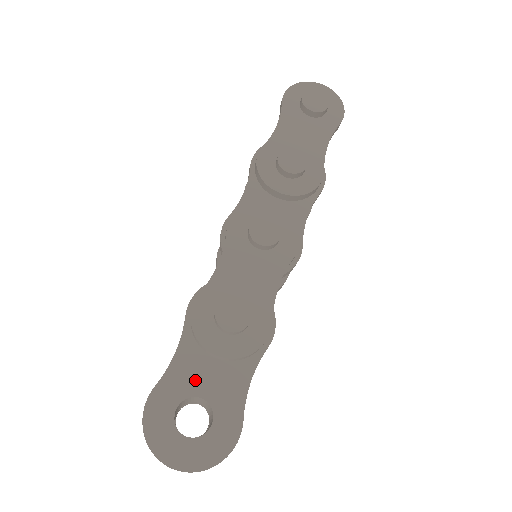
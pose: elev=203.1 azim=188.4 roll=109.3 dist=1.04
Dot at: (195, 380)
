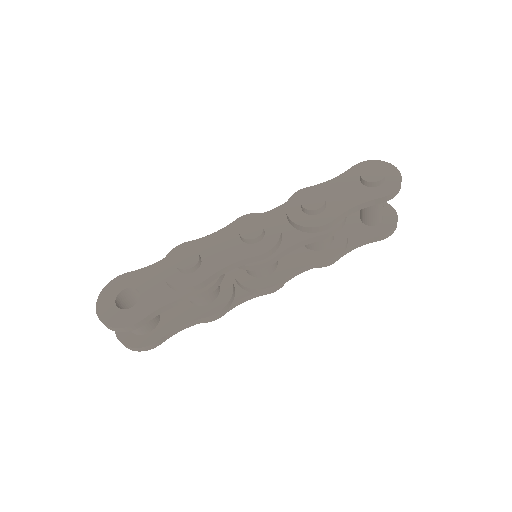
Dot at: (146, 283)
